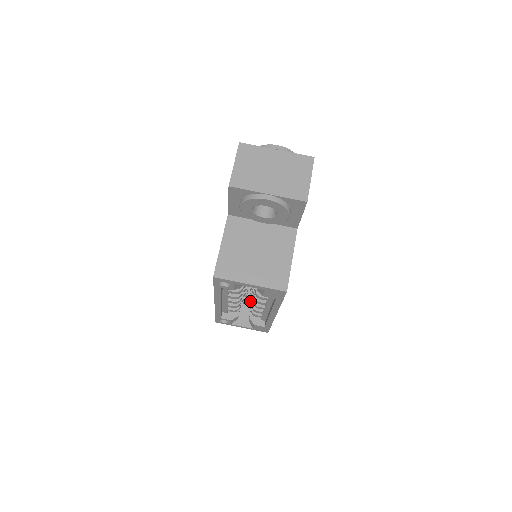
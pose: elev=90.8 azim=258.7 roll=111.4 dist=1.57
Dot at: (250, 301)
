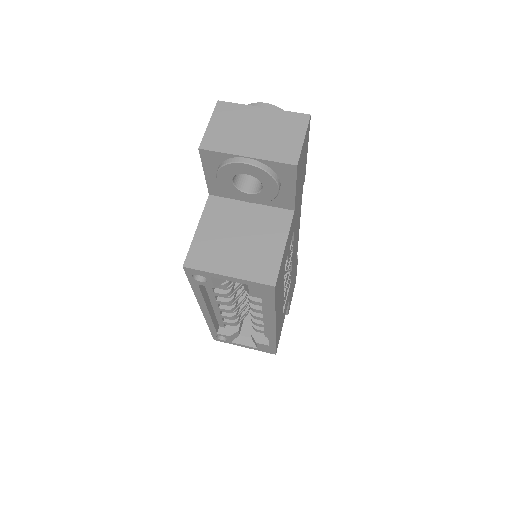
Dot at: occluded
